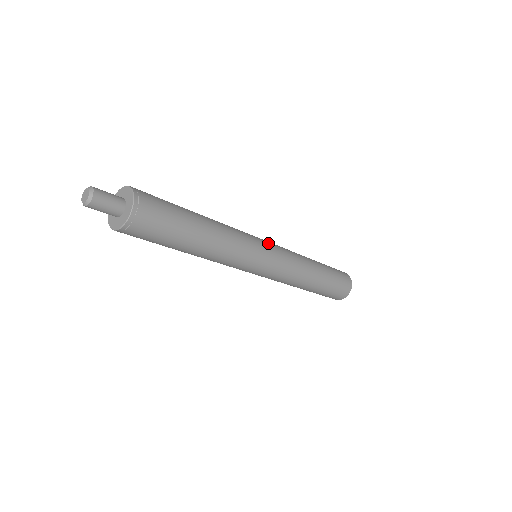
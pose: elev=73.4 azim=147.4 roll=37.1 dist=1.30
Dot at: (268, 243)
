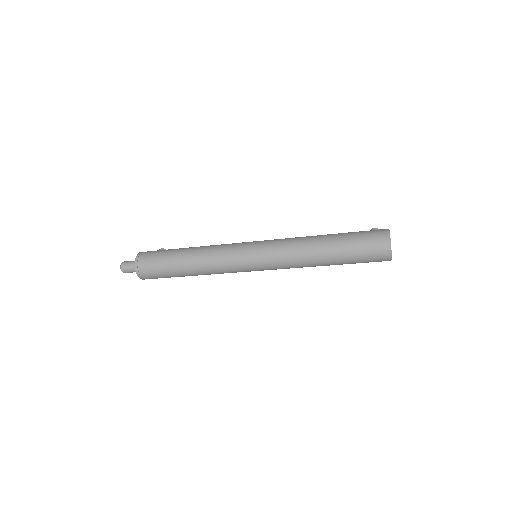
Dot at: (254, 245)
